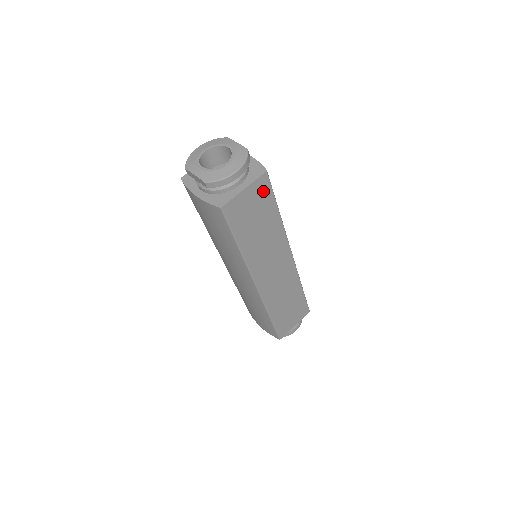
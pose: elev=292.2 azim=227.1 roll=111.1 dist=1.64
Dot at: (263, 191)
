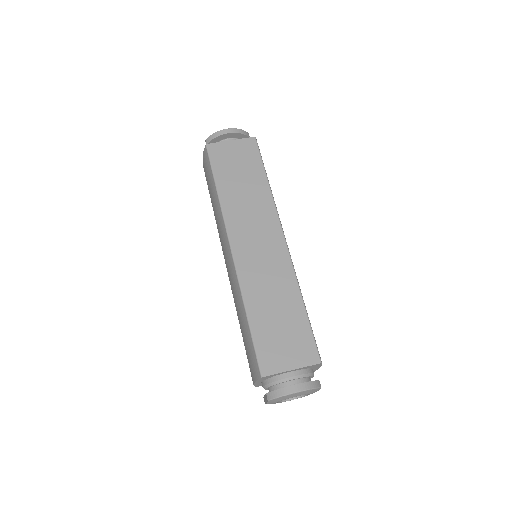
Dot at: (250, 151)
